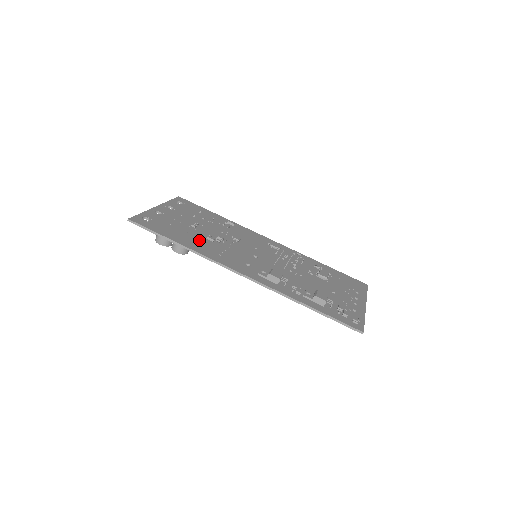
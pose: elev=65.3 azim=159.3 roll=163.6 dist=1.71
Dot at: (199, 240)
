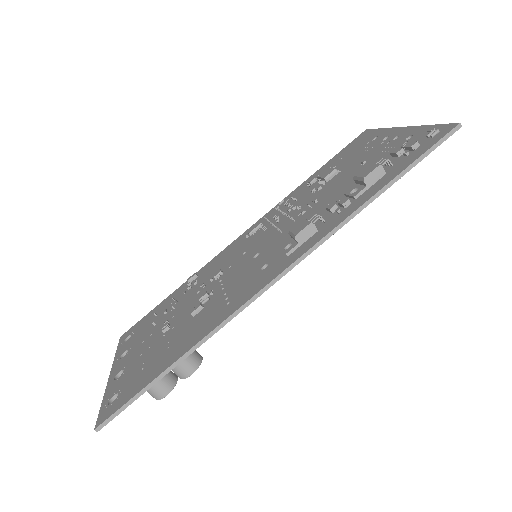
Dot at: (189, 328)
